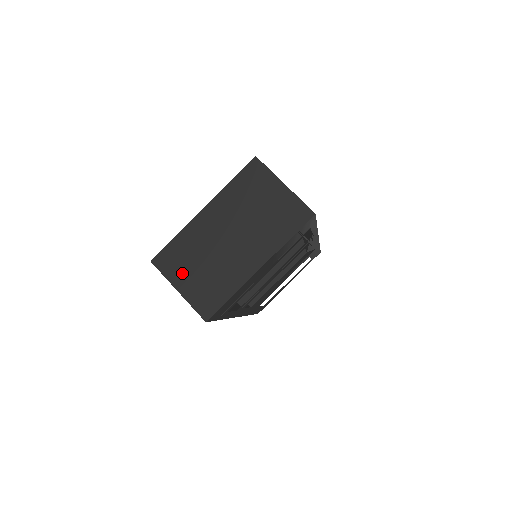
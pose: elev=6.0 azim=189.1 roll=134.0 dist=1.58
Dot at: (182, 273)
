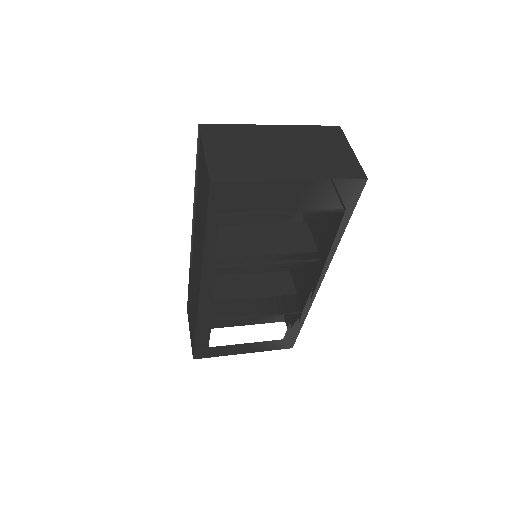
Dot at: (219, 144)
